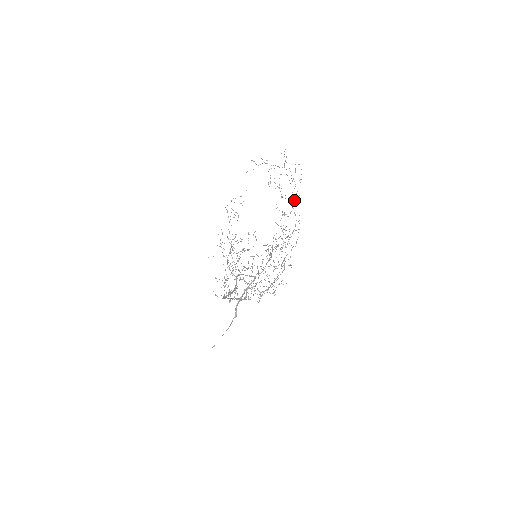
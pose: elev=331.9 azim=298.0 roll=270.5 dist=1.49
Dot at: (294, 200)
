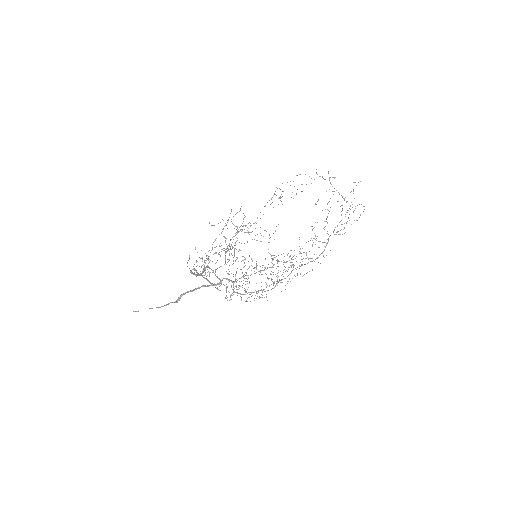
Dot at: (334, 234)
